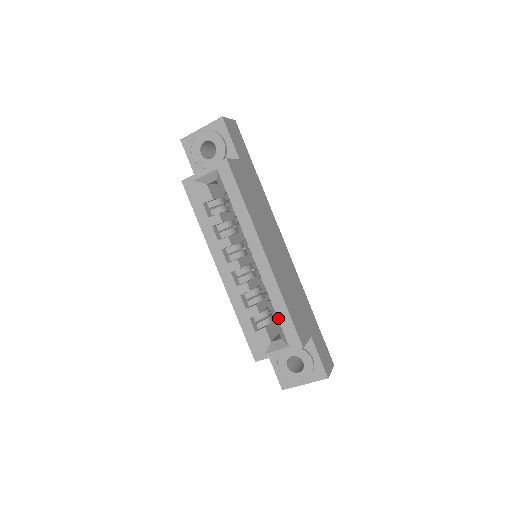
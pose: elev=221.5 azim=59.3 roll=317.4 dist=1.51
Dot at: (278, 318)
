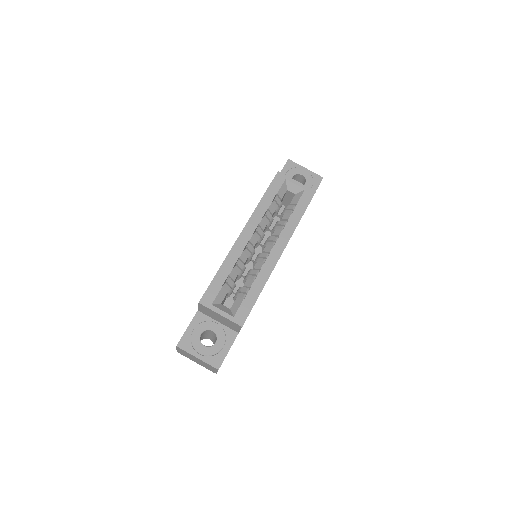
Dot at: (247, 294)
